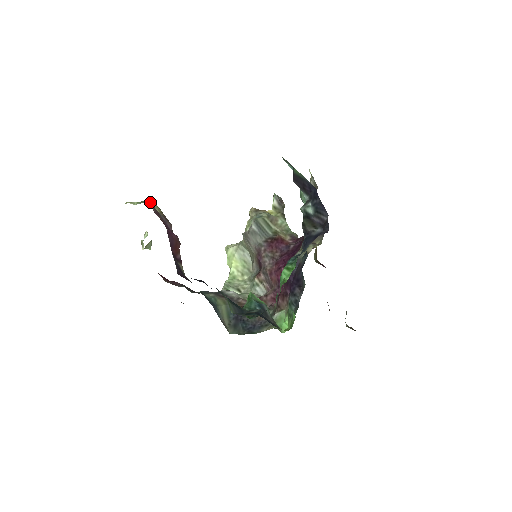
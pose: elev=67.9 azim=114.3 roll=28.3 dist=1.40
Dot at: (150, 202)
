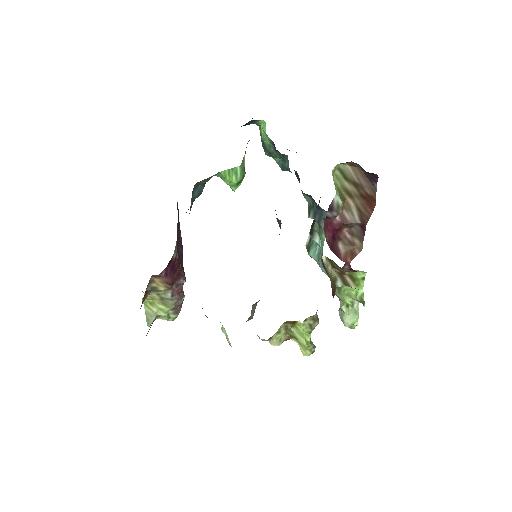
Dot at: occluded
